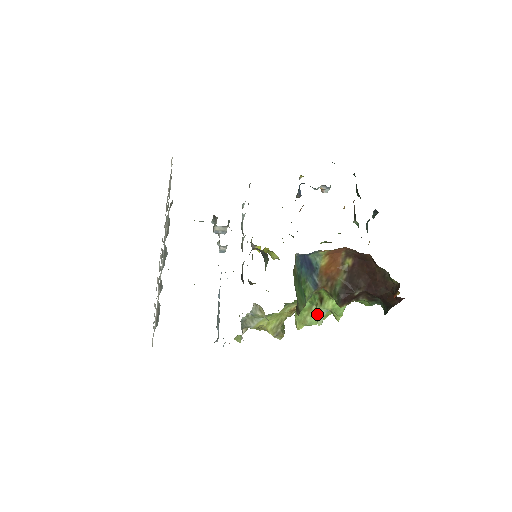
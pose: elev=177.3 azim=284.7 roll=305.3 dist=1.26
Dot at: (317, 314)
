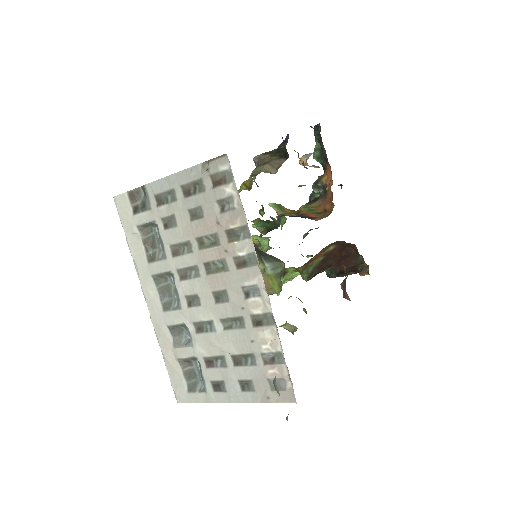
Dot at: occluded
